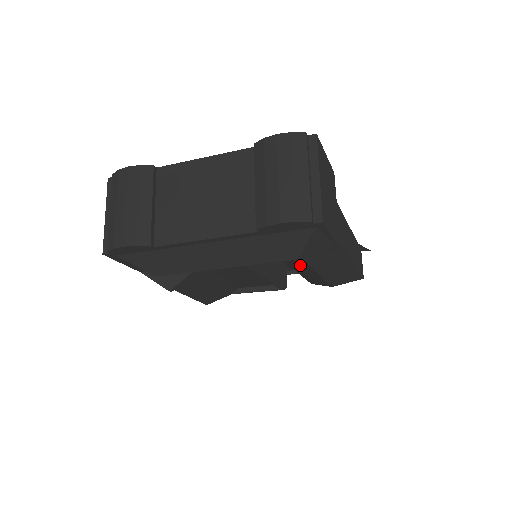
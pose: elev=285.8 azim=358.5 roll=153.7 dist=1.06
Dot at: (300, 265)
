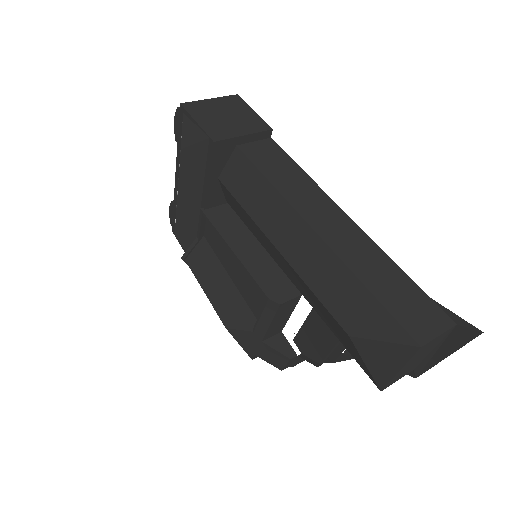
Dot at: (278, 257)
